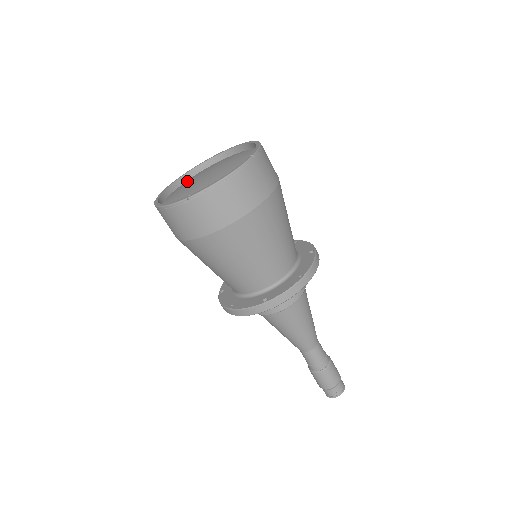
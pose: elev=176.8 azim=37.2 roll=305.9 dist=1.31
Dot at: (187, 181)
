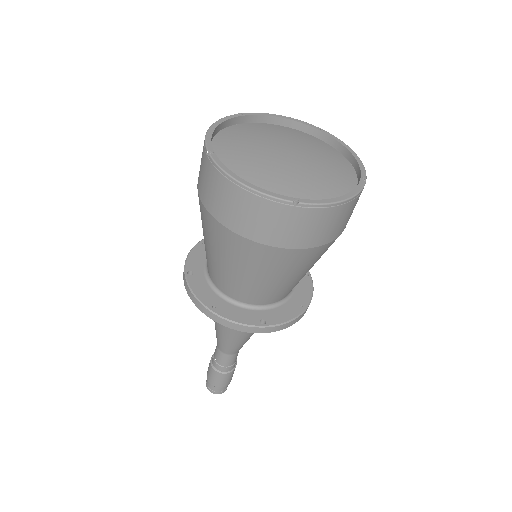
Dot at: (244, 138)
